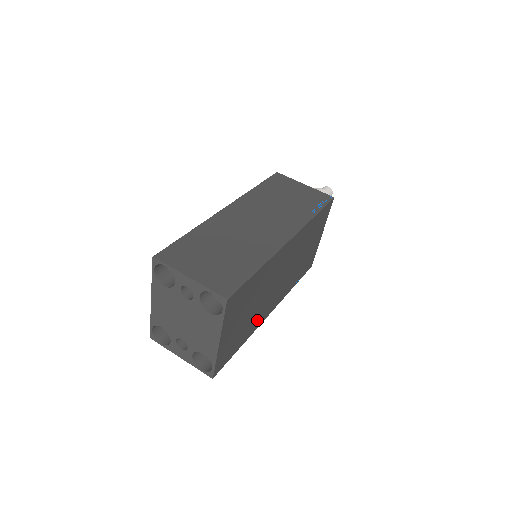
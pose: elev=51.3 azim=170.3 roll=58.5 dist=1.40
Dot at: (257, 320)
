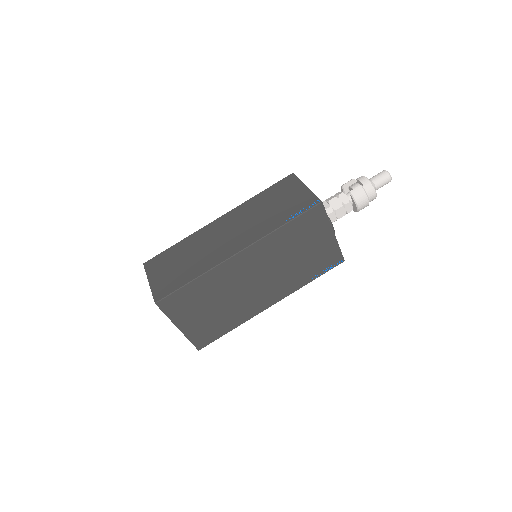
Dot at: (244, 312)
